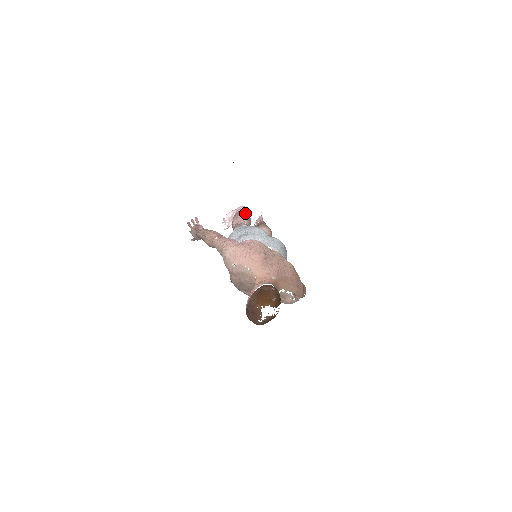
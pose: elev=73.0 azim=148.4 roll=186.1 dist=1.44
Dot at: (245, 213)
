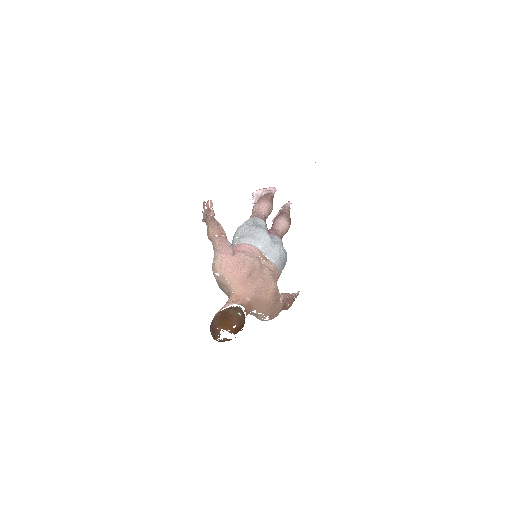
Dot at: (269, 201)
